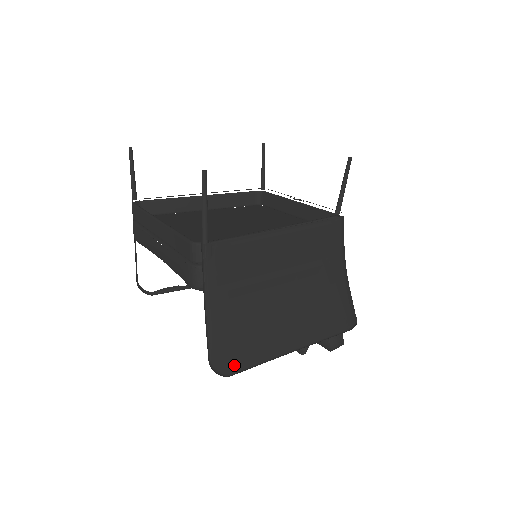
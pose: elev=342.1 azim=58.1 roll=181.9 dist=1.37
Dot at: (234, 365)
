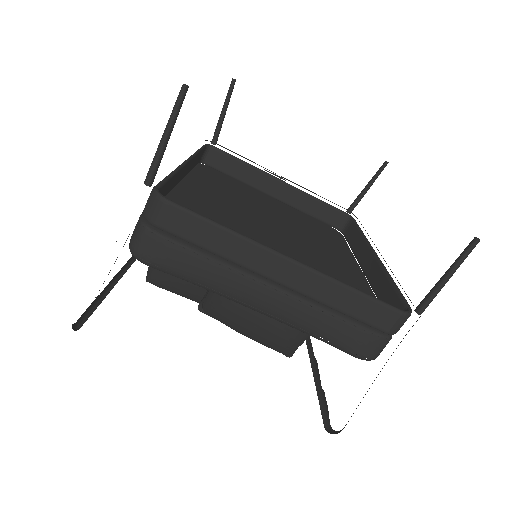
Dot at: occluded
